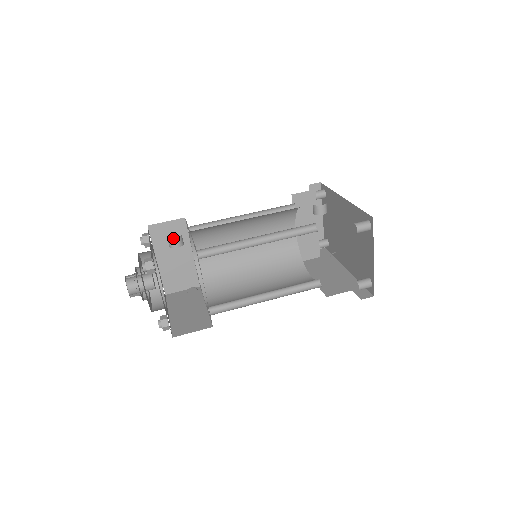
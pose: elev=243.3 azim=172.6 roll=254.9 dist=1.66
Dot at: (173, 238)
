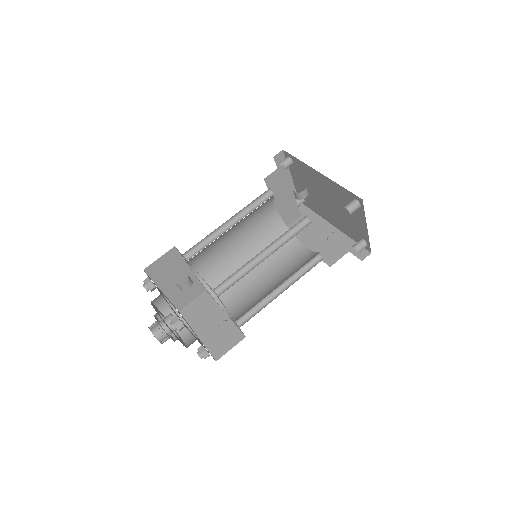
Dot at: (183, 284)
